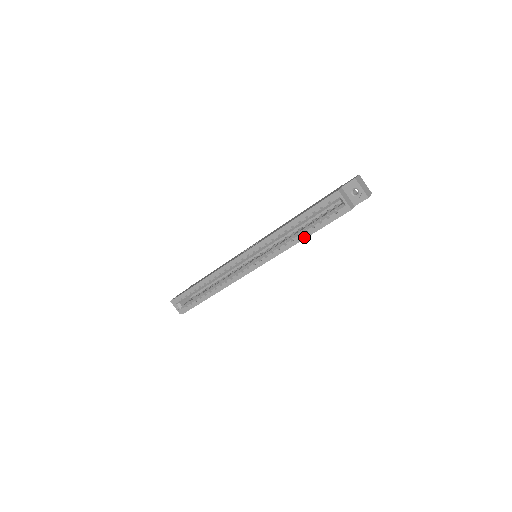
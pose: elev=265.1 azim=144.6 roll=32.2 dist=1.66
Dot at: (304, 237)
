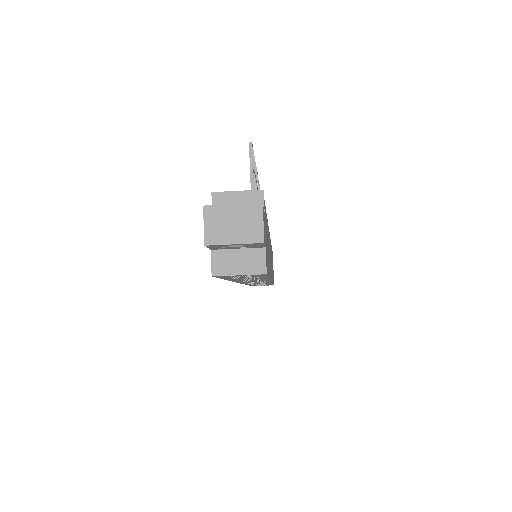
Dot at: occluded
